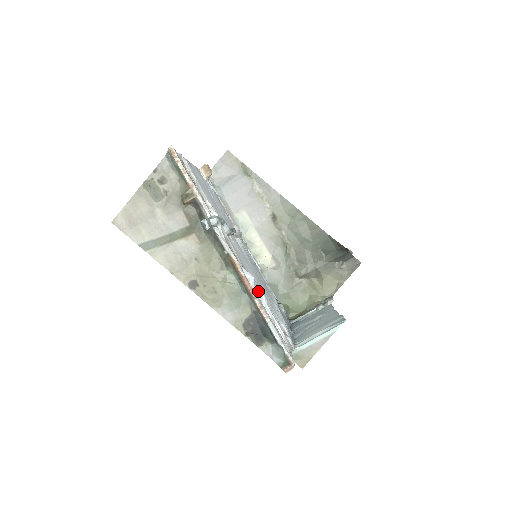
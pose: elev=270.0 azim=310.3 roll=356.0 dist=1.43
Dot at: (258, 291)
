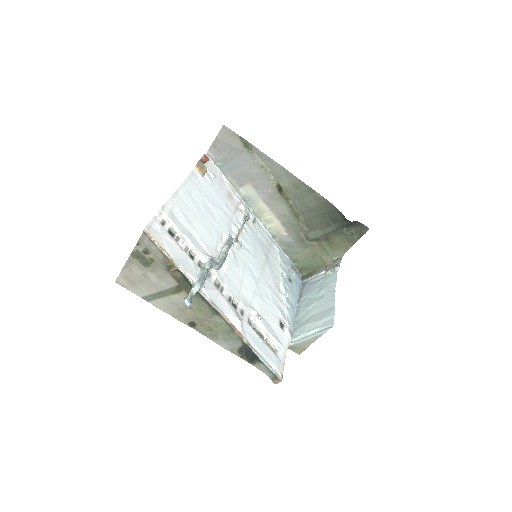
Dot at: (251, 314)
